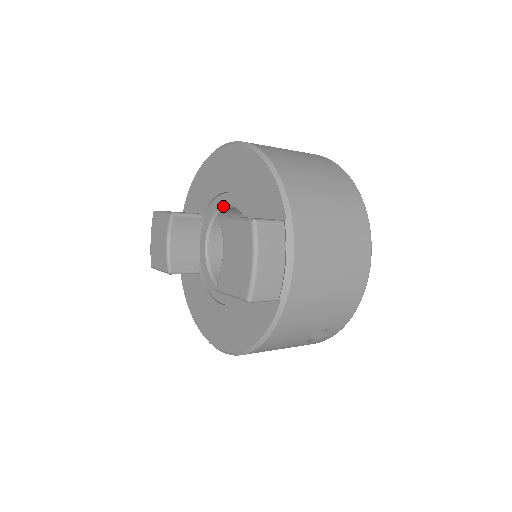
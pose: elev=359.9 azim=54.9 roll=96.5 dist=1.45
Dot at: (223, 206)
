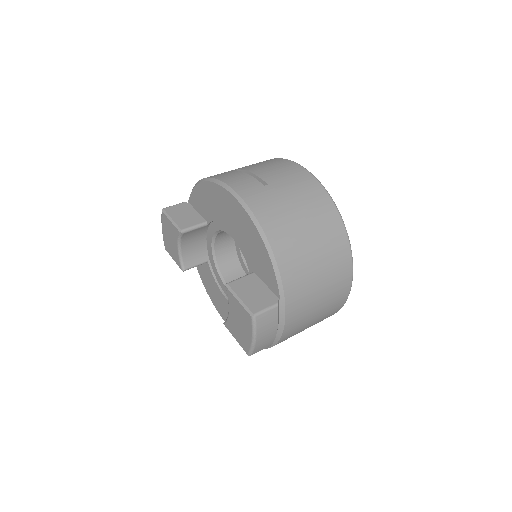
Dot at: occluded
